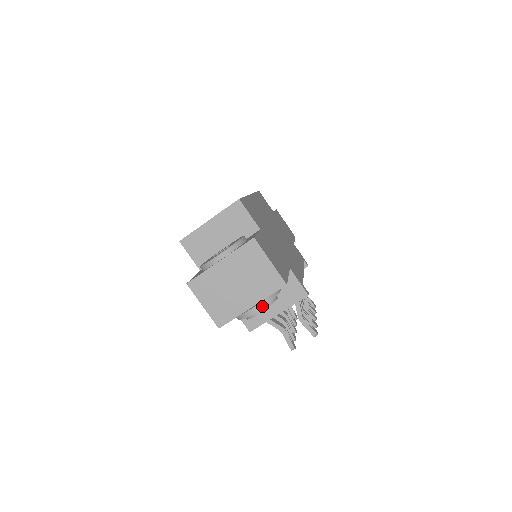
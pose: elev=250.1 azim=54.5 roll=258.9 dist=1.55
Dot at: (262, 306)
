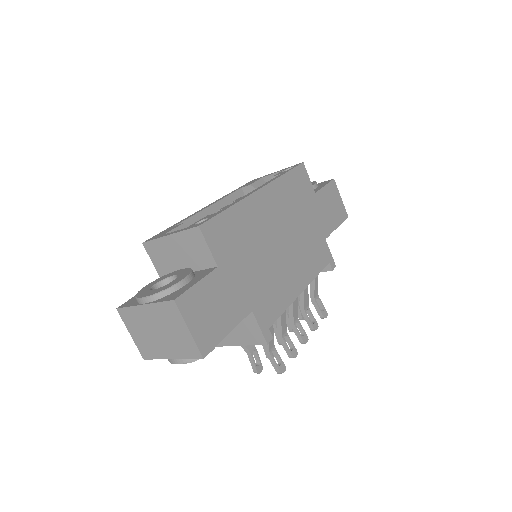
Dot at: (182, 362)
